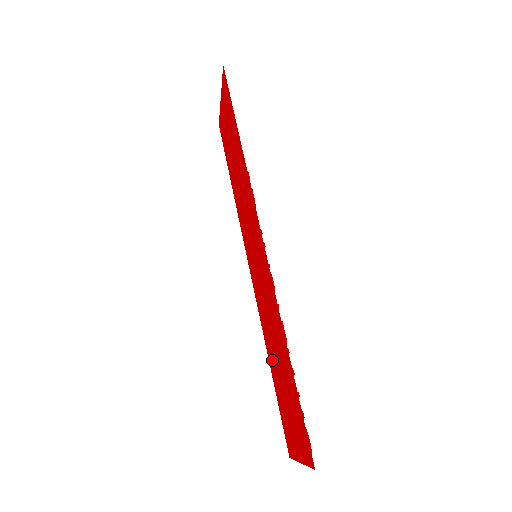
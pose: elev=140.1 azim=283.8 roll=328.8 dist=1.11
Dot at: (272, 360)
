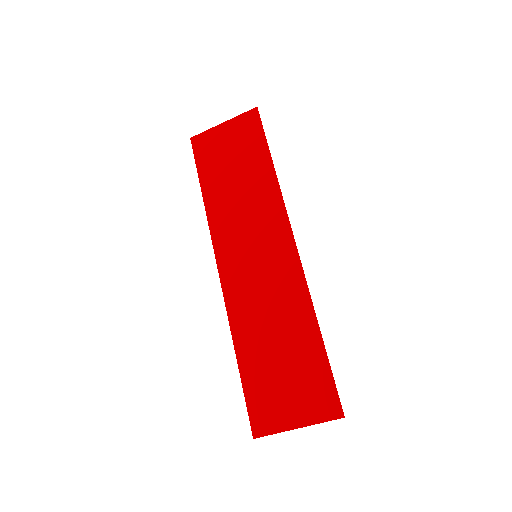
Dot at: (251, 347)
